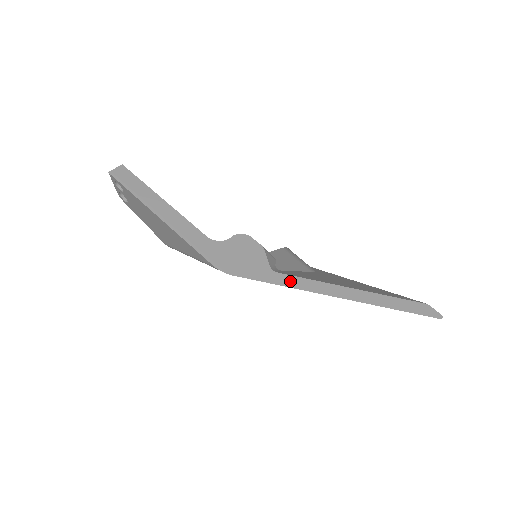
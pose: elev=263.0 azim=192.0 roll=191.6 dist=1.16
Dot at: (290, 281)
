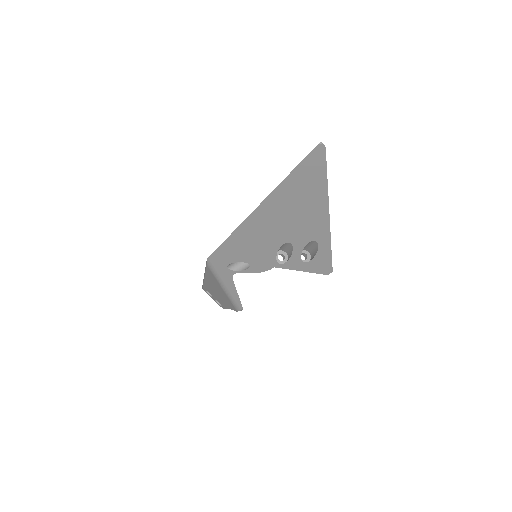
Dot at: (237, 230)
